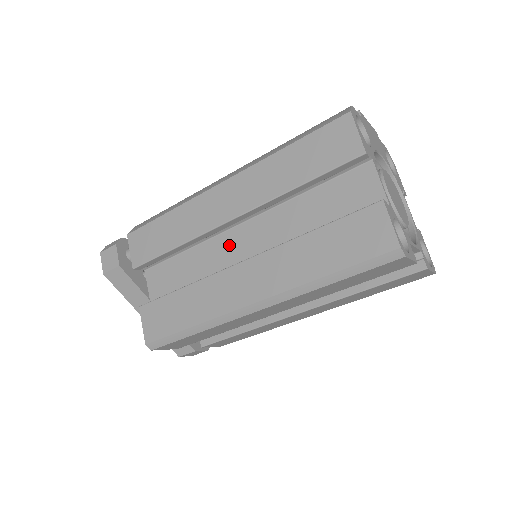
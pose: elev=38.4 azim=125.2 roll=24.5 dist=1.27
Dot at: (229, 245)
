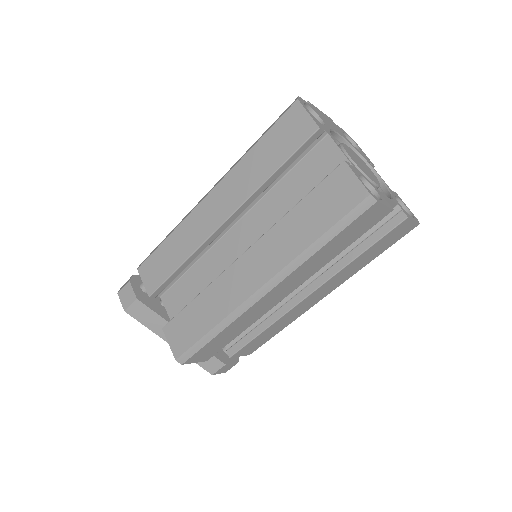
Dot at: (227, 248)
